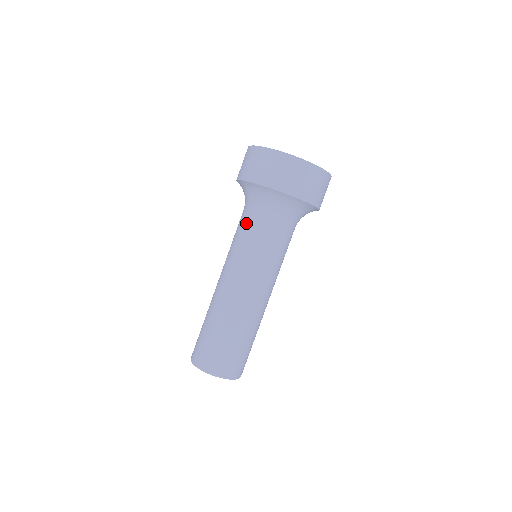
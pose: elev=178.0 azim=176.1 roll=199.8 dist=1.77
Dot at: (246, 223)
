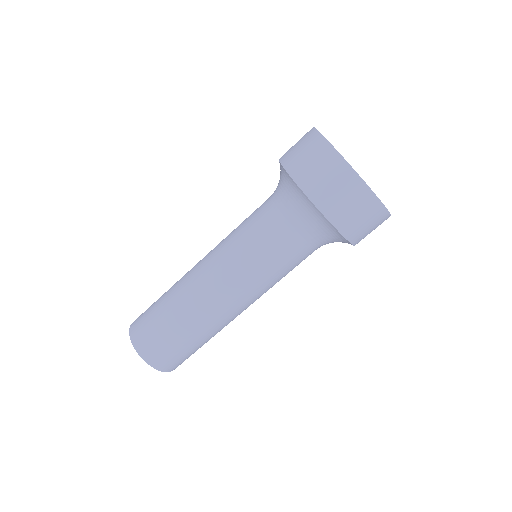
Dot at: (265, 222)
